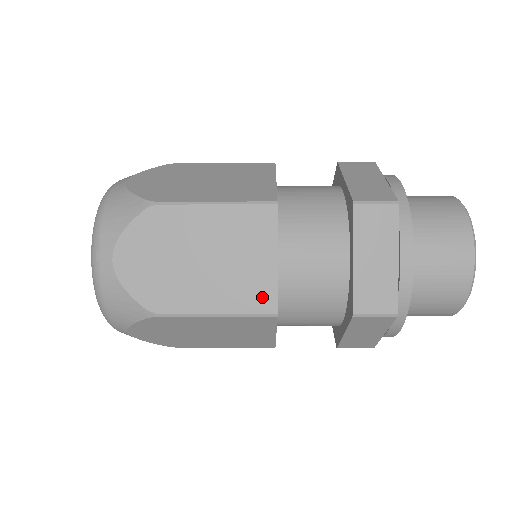
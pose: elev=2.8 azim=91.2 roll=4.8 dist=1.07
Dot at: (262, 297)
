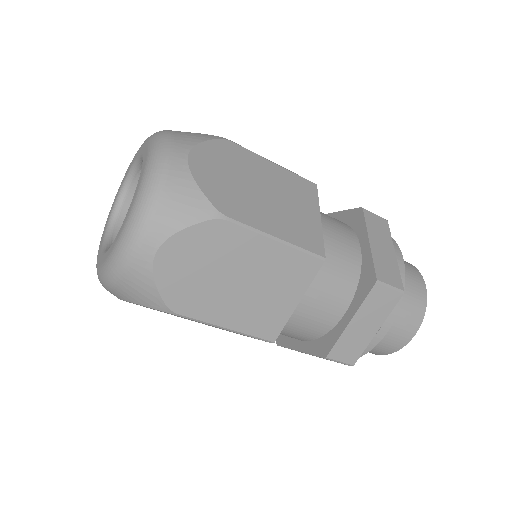
Dot at: (313, 240)
